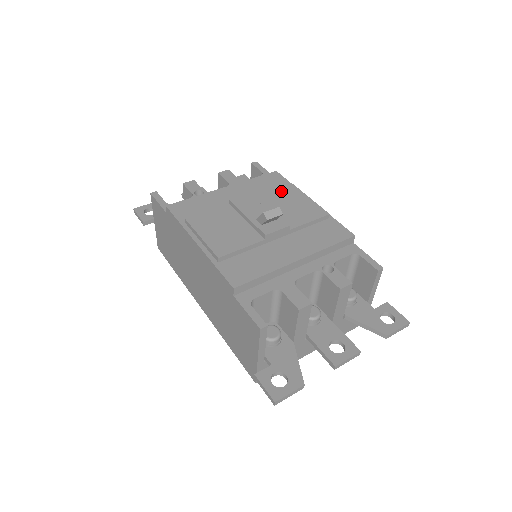
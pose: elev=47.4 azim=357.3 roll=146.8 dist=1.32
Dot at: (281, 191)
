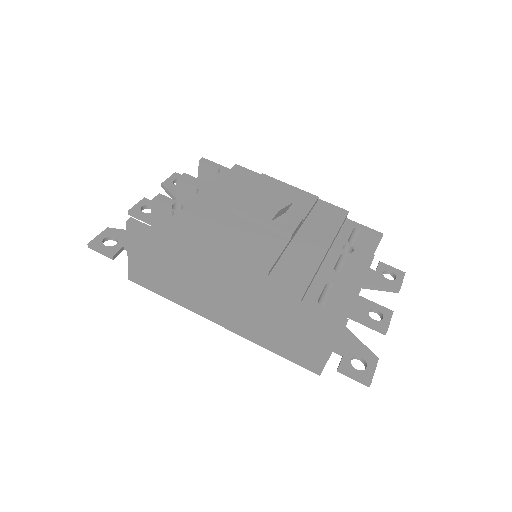
Dot at: (262, 185)
